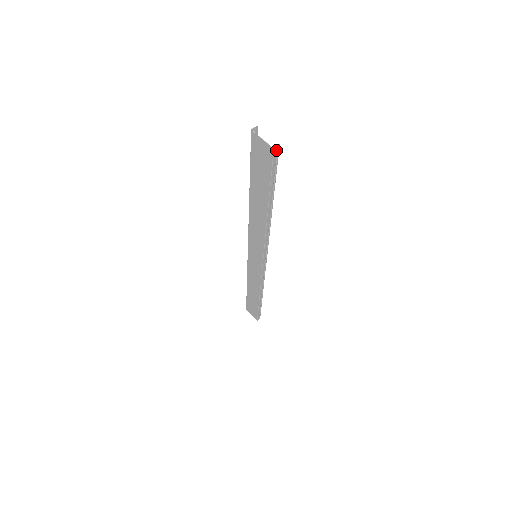
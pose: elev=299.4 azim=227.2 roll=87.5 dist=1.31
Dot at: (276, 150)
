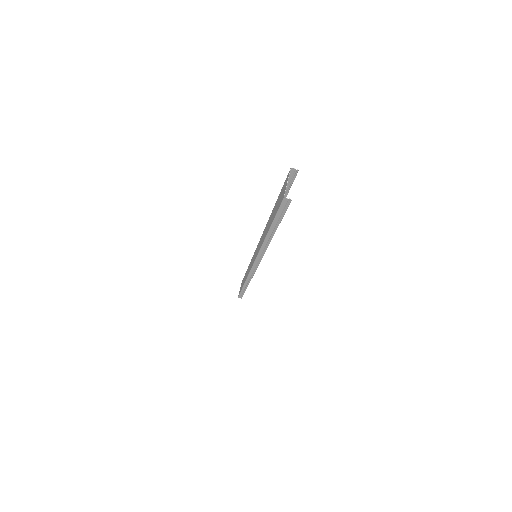
Dot at: (287, 200)
